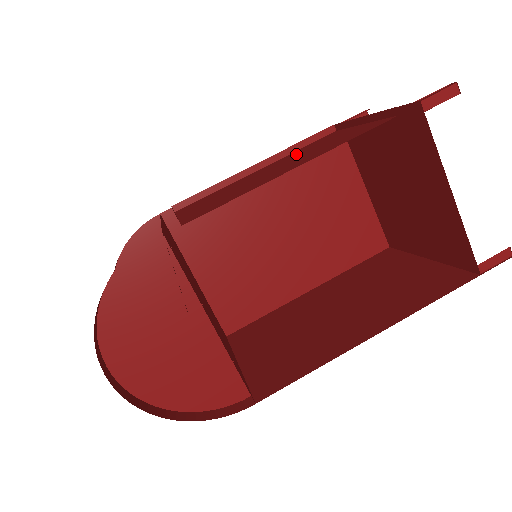
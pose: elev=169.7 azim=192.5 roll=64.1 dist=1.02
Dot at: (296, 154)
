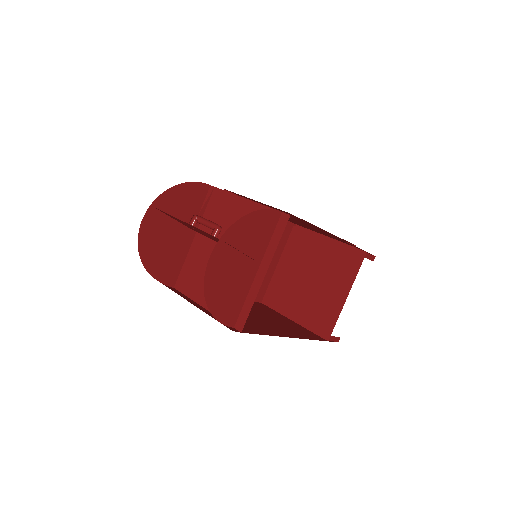
Dot at: occluded
